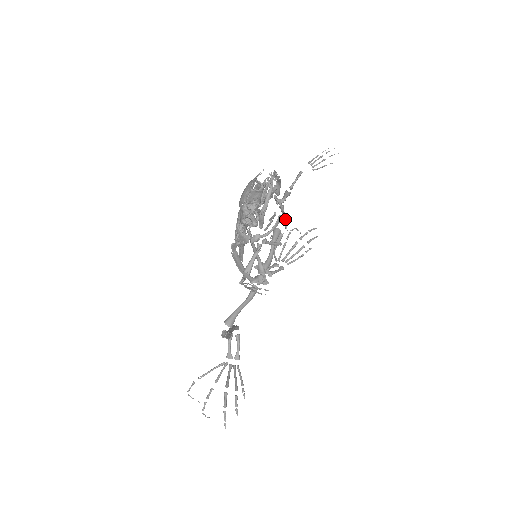
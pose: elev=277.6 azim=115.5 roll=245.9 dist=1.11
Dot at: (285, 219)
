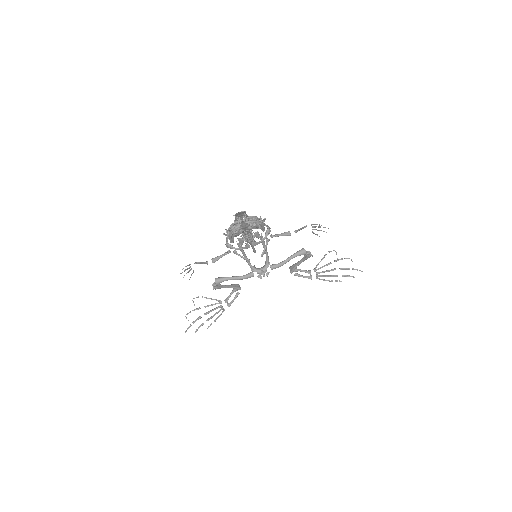
Dot at: (265, 248)
